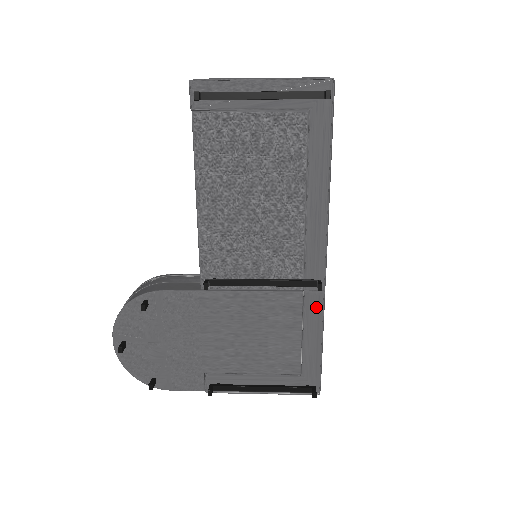
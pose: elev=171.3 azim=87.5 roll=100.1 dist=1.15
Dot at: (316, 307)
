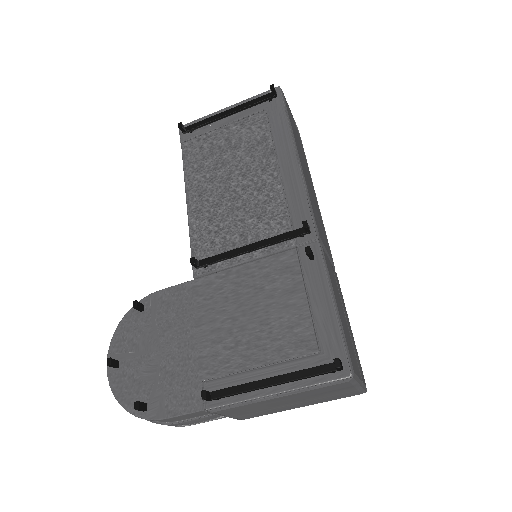
Dot at: (307, 246)
